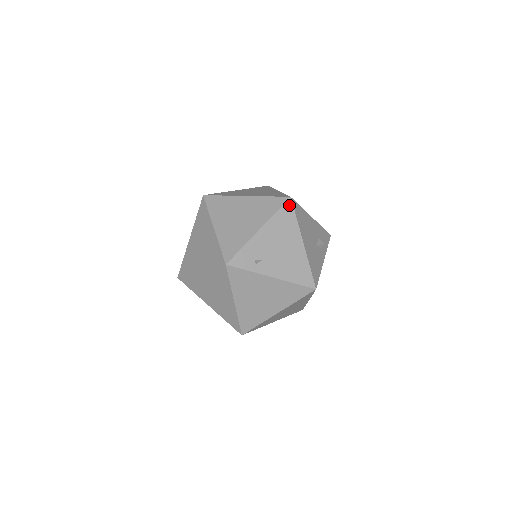
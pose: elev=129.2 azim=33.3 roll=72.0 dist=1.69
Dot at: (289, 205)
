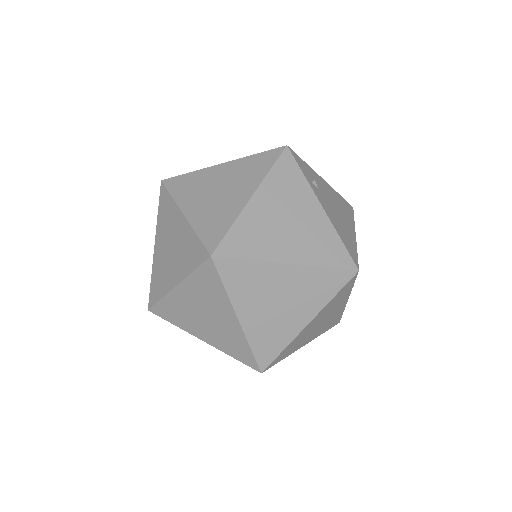
Dot at: (351, 207)
